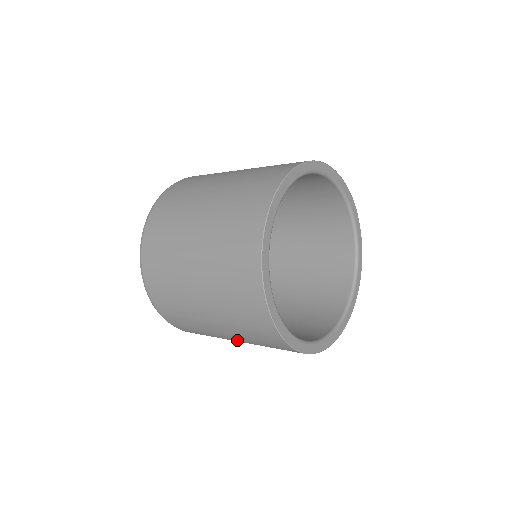
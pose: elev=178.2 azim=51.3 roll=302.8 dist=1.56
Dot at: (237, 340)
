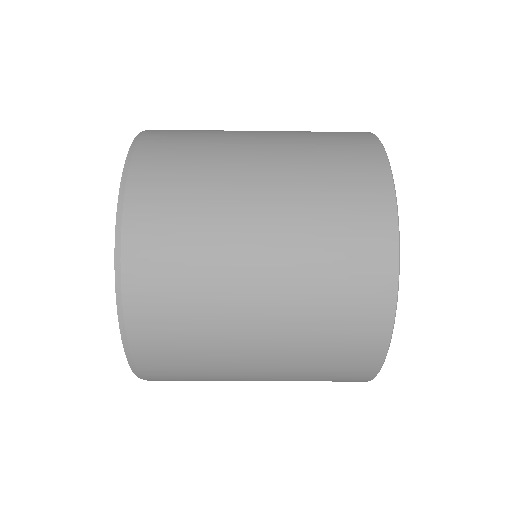
Dot at: (267, 359)
